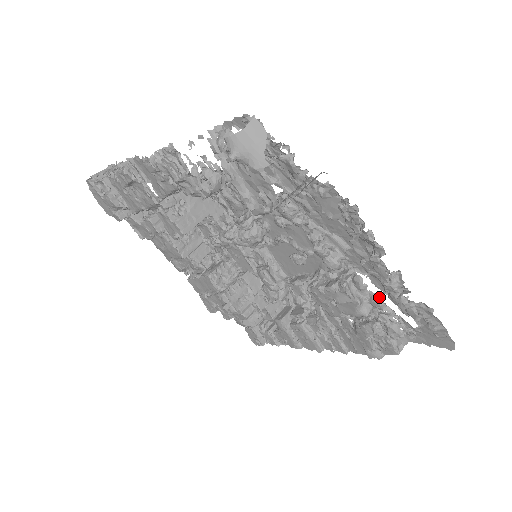
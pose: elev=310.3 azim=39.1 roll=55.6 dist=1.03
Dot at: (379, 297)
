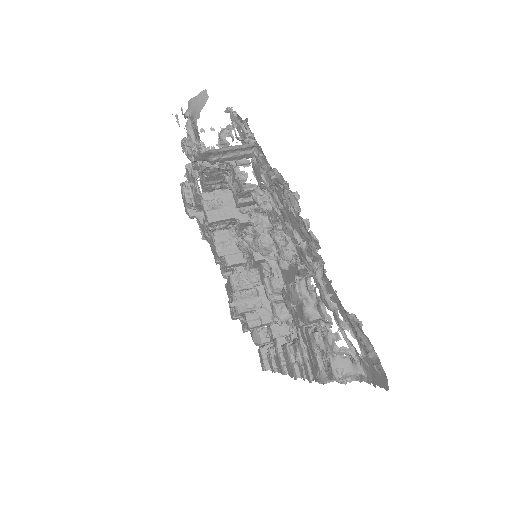
Dot at: (323, 303)
